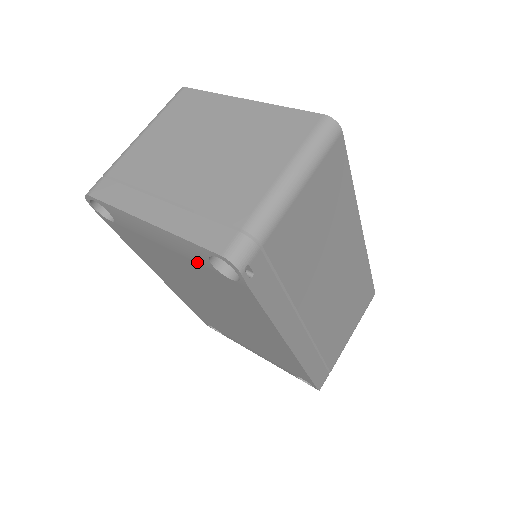
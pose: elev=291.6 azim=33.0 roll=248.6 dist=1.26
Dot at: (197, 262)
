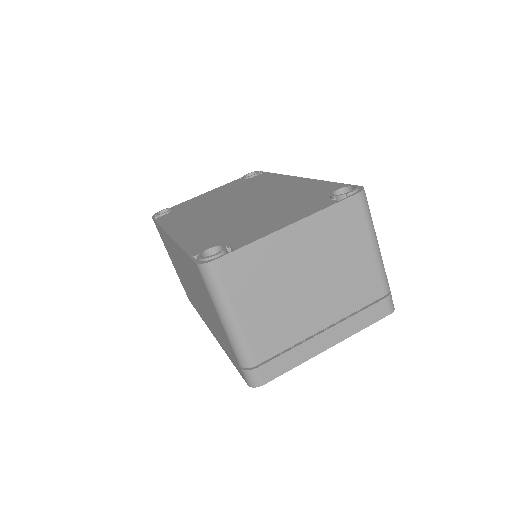
Dot at: occluded
